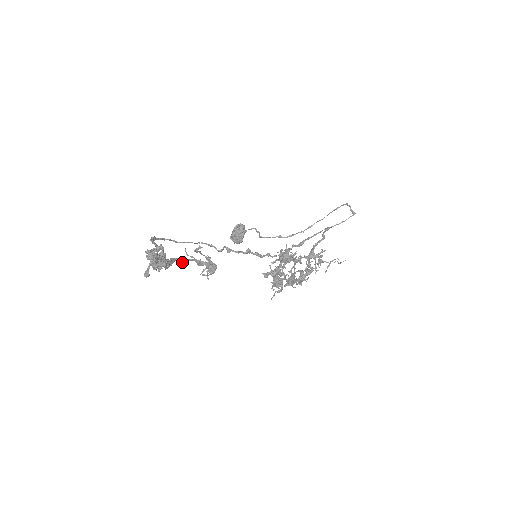
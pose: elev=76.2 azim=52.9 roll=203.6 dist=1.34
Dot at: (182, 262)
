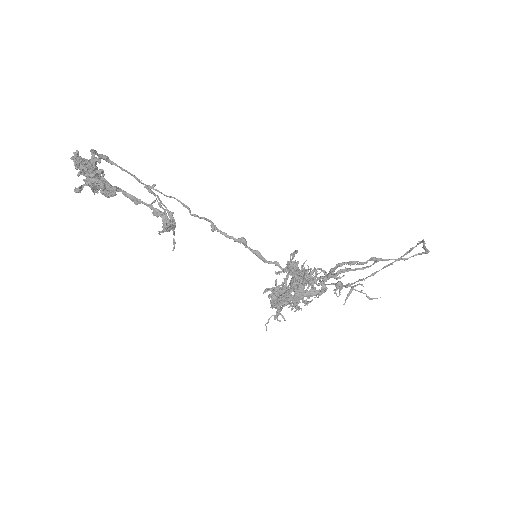
Dot at: (130, 199)
